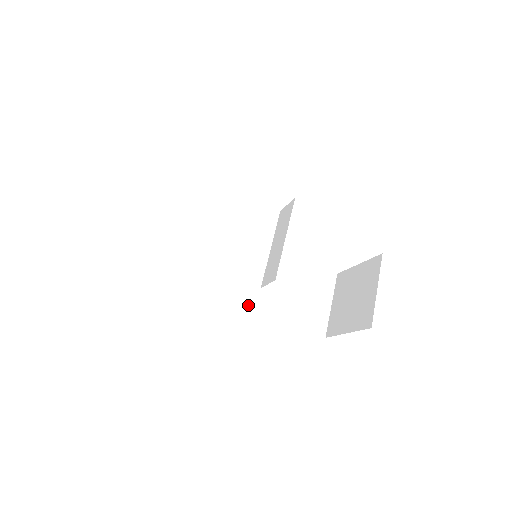
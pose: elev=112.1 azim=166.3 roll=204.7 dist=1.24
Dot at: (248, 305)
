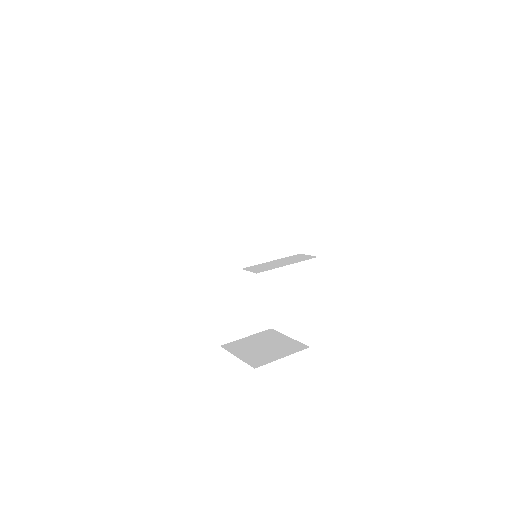
Dot at: (214, 272)
